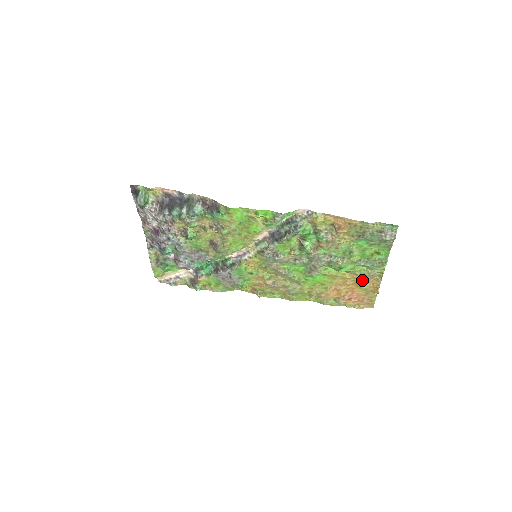
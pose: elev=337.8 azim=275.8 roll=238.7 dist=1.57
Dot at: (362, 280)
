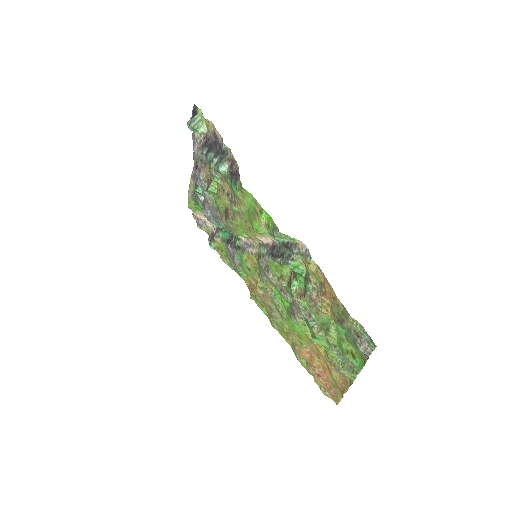
Dot at: (333, 368)
